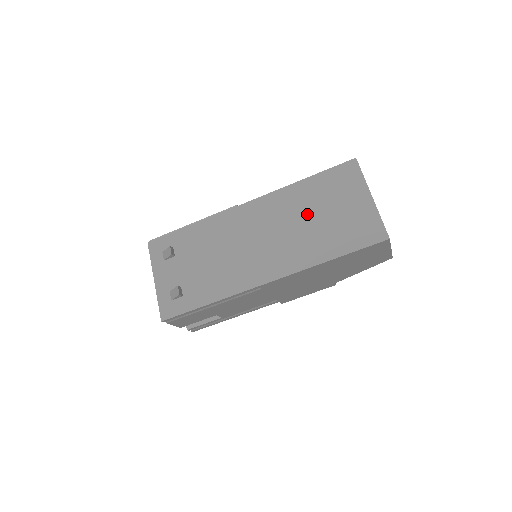
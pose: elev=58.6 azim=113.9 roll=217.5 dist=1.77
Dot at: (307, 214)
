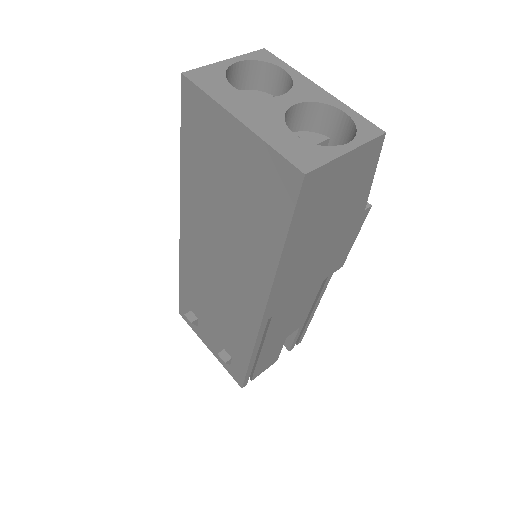
Dot at: (218, 205)
